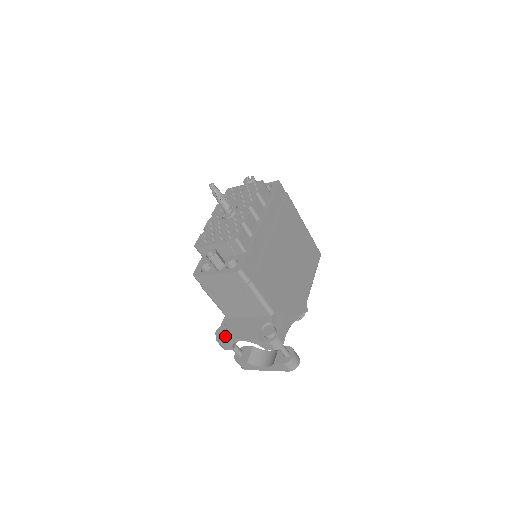
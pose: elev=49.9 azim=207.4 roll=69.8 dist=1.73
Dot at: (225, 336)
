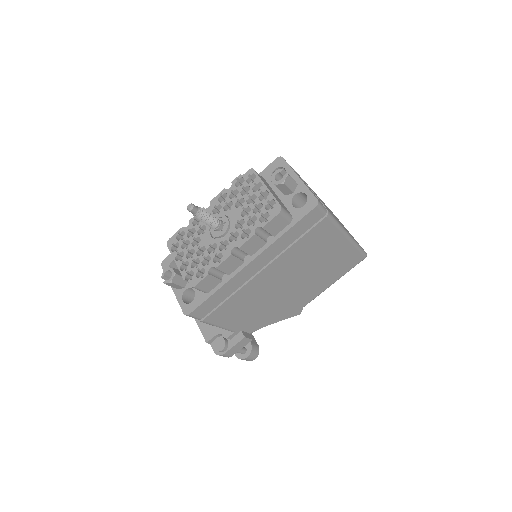
Dot at: occluded
